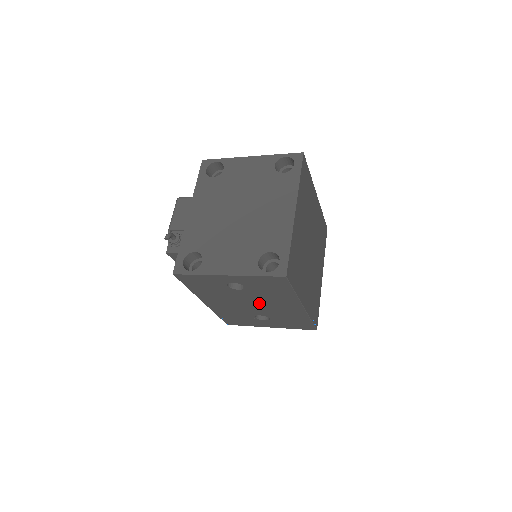
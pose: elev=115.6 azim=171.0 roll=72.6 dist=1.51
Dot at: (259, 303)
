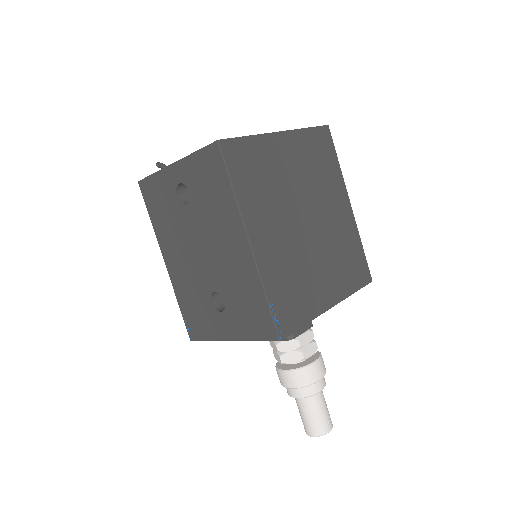
Dot at: (208, 245)
